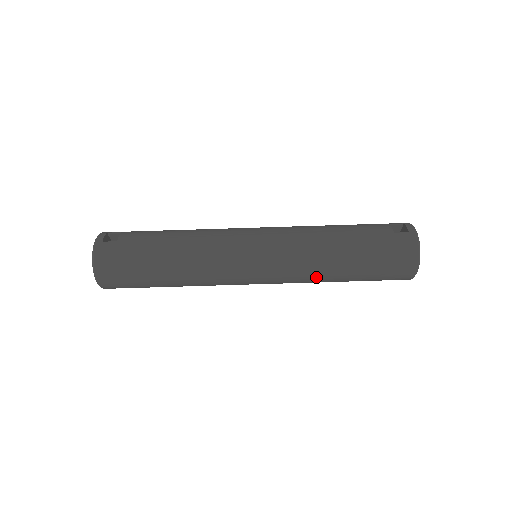
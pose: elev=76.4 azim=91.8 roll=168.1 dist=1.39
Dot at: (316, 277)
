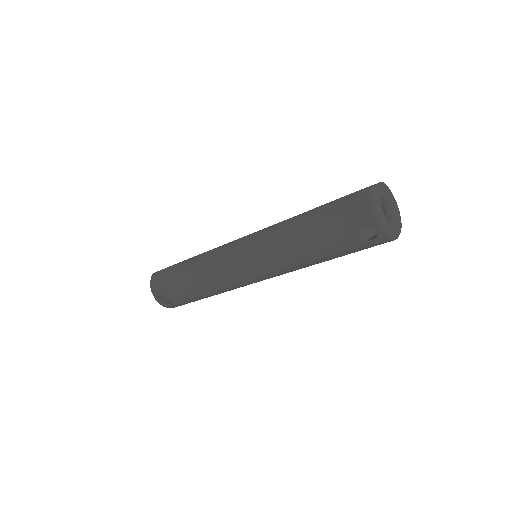
Dot at: occluded
